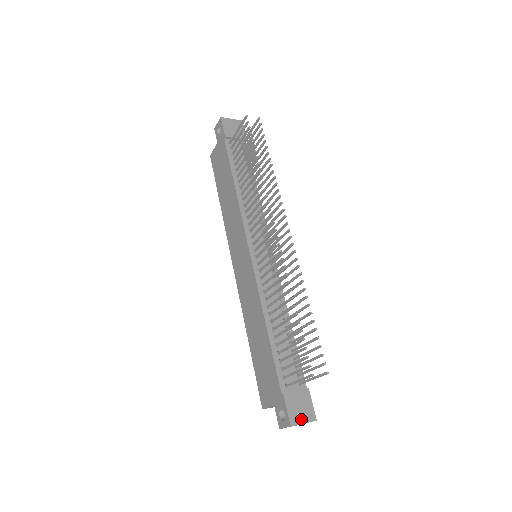
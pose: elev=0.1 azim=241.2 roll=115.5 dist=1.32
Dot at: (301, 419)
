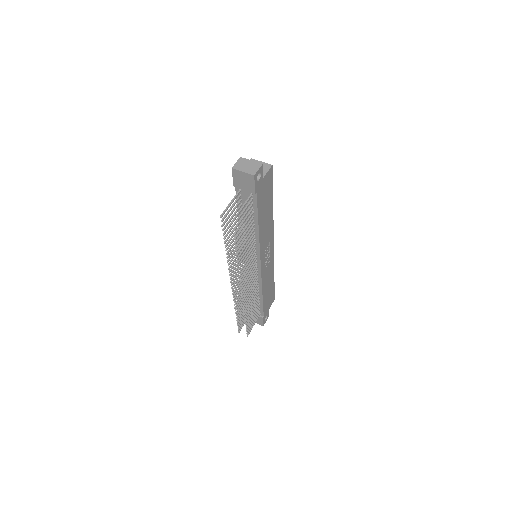
Dot at: occluded
